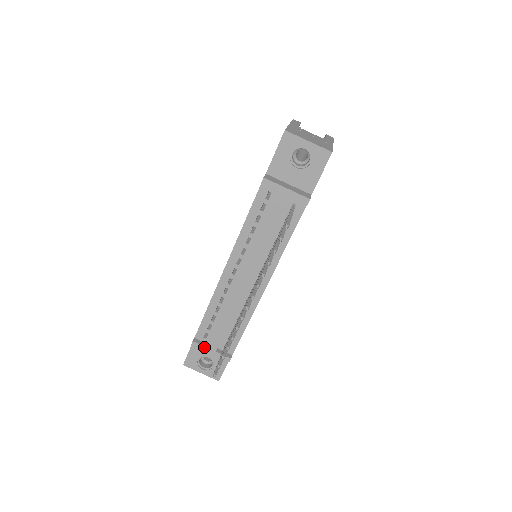
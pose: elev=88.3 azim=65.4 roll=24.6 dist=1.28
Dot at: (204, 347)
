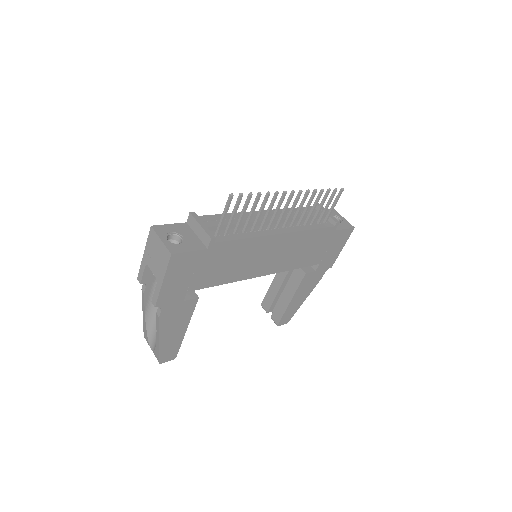
Dot at: (200, 220)
